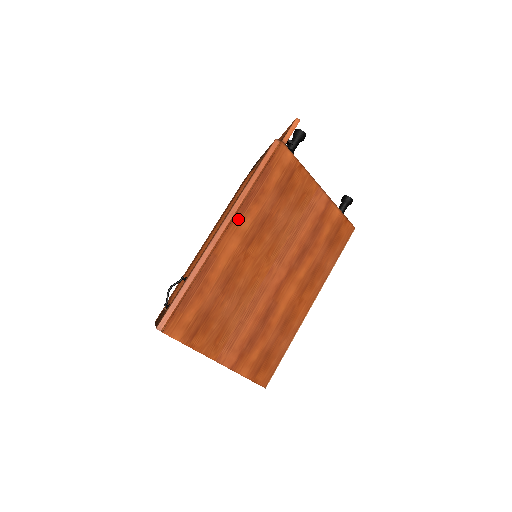
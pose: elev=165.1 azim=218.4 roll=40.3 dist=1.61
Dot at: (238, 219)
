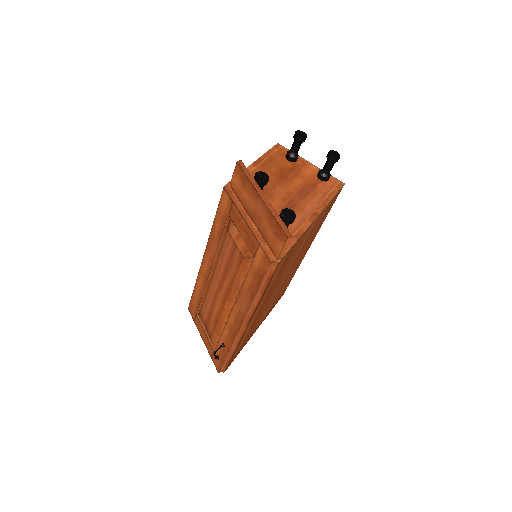
Dot at: (253, 315)
